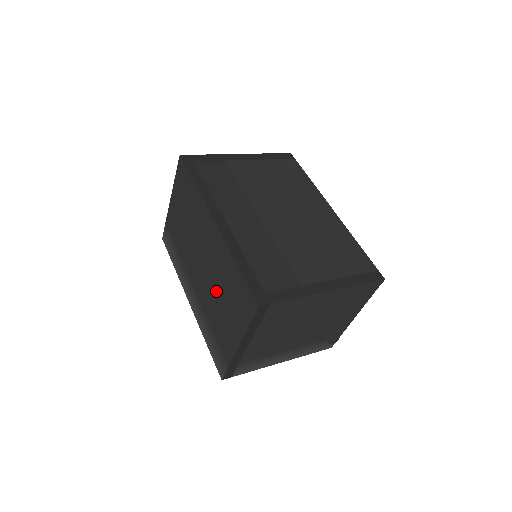
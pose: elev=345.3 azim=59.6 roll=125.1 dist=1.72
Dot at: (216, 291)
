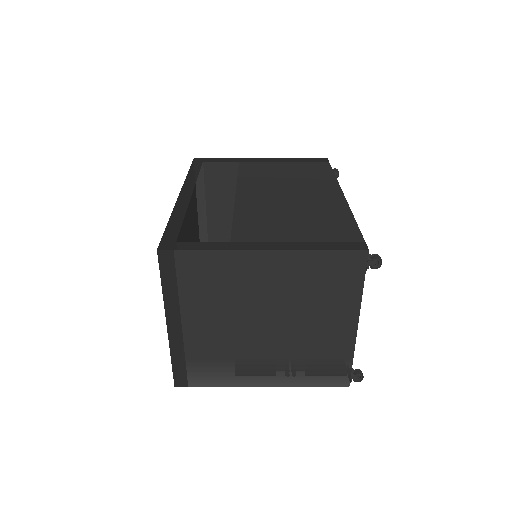
Dot at: occluded
